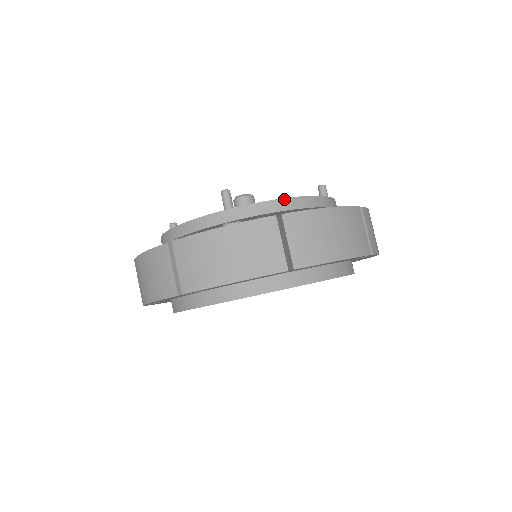
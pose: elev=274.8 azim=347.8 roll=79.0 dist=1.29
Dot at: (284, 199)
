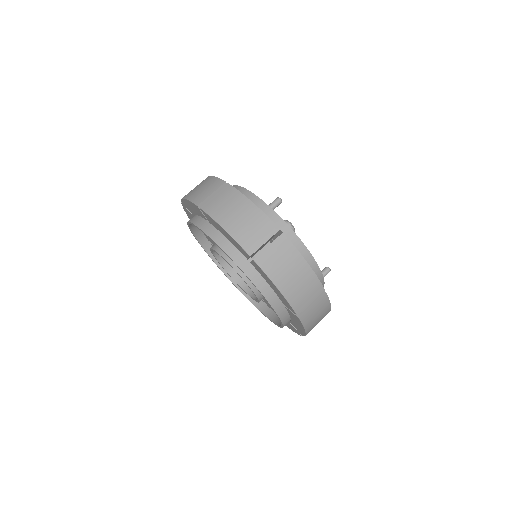
Dot at: (297, 236)
